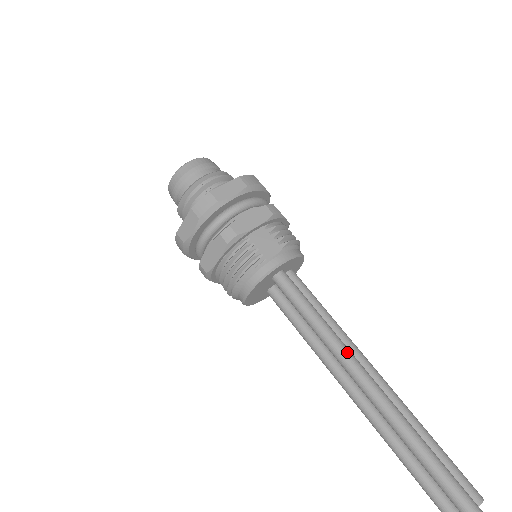
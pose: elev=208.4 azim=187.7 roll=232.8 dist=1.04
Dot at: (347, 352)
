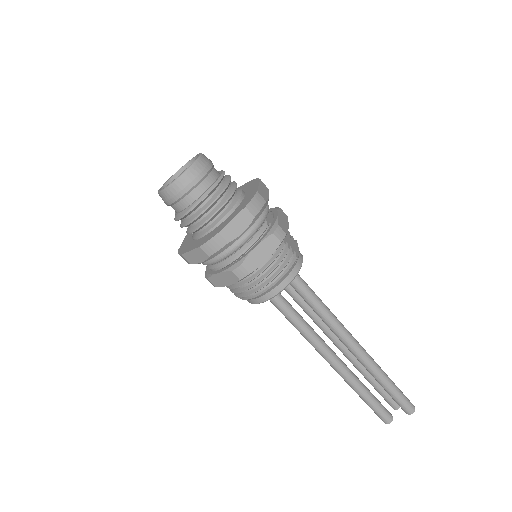
Dot at: (343, 325)
